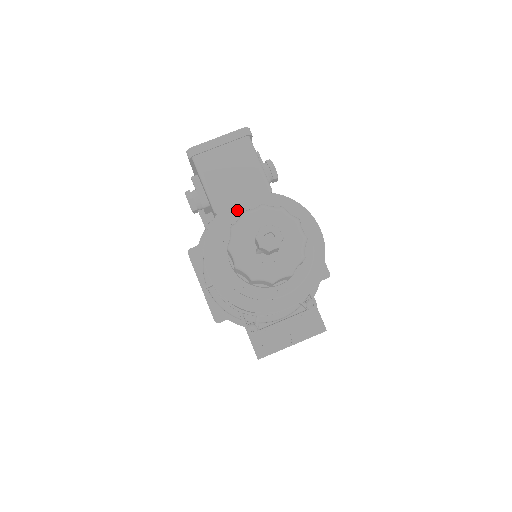
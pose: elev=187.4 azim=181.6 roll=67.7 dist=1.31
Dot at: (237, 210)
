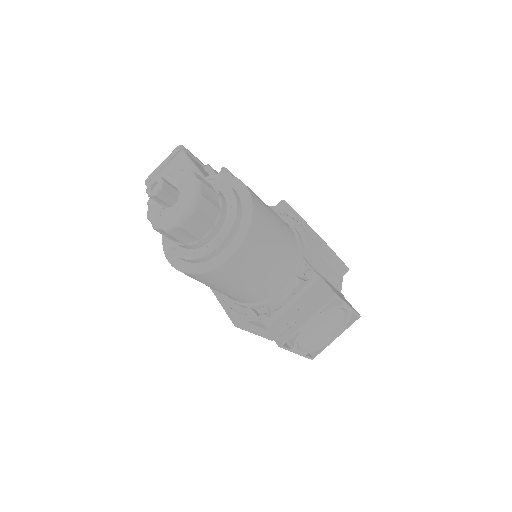
Dot at: occluded
